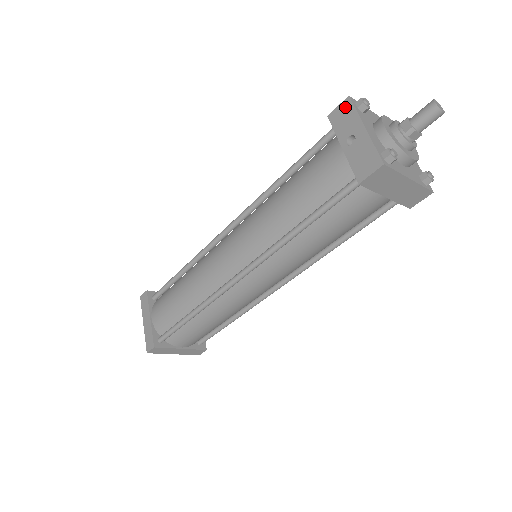
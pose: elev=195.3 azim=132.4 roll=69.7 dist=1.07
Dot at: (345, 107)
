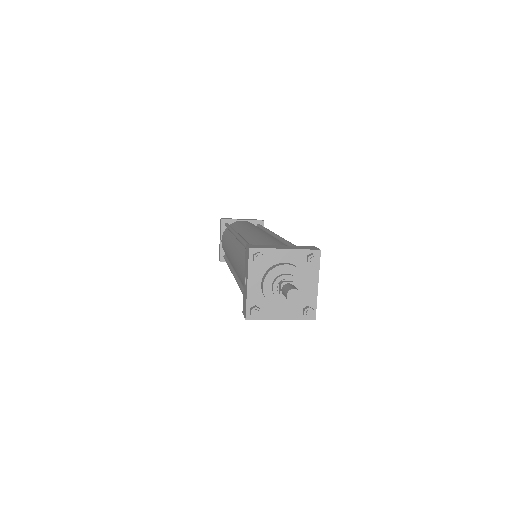
Dot at: (247, 253)
